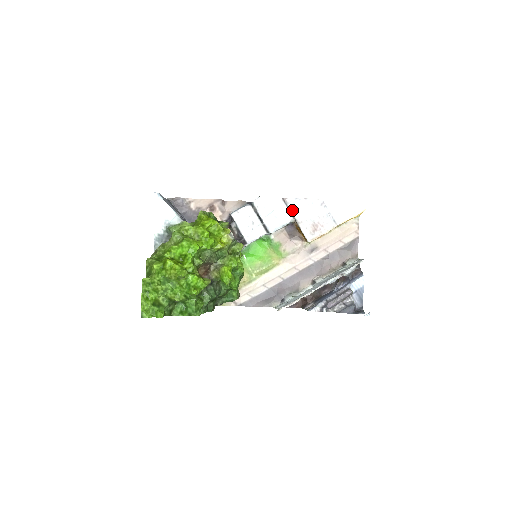
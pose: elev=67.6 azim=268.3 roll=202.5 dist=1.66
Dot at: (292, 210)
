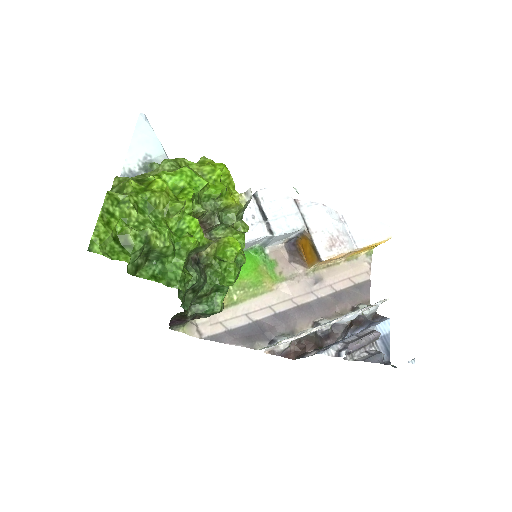
Dot at: (305, 215)
